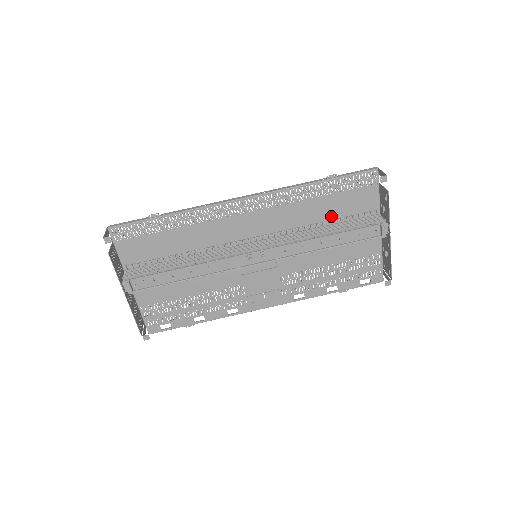
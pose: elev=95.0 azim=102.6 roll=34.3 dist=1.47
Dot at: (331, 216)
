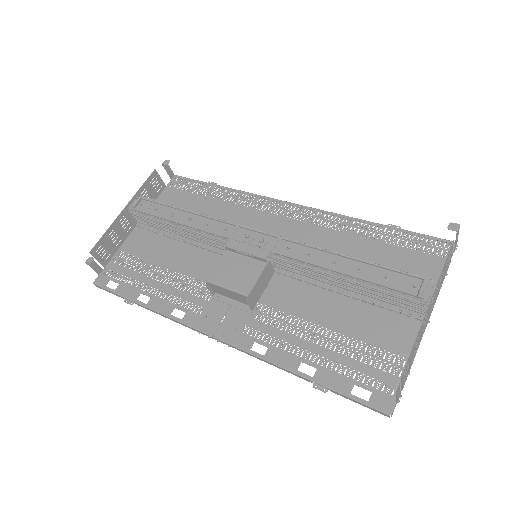
Dot at: occluded
